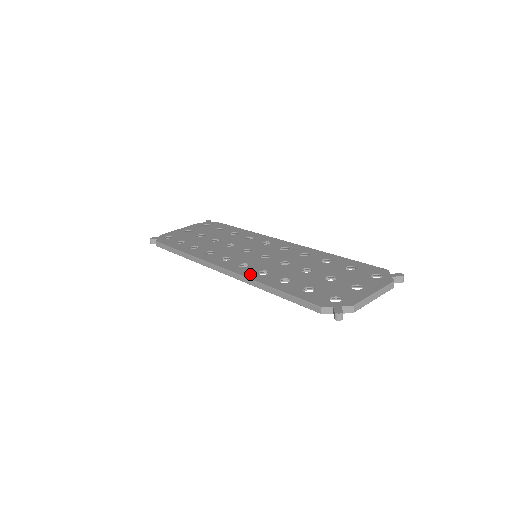
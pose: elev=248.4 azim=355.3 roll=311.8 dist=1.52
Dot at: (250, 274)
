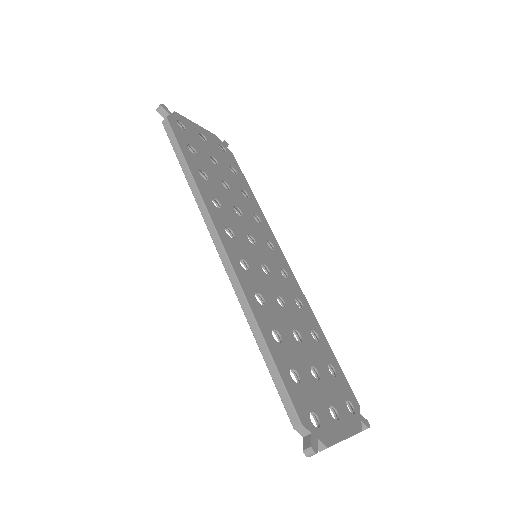
Dot at: (248, 288)
